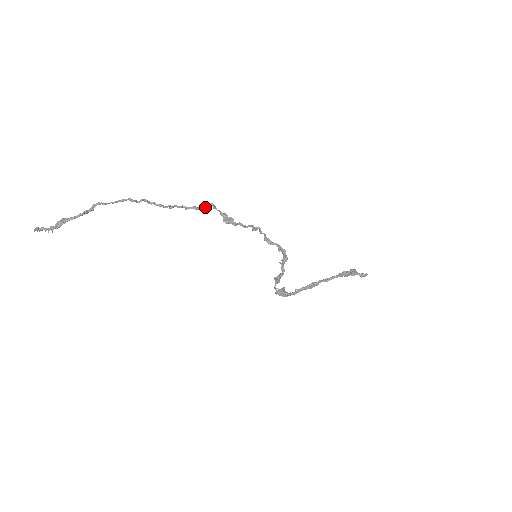
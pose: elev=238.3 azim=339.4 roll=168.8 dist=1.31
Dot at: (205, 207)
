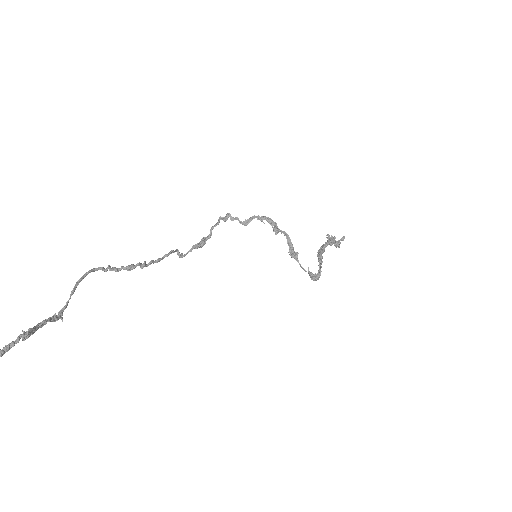
Dot at: (173, 252)
